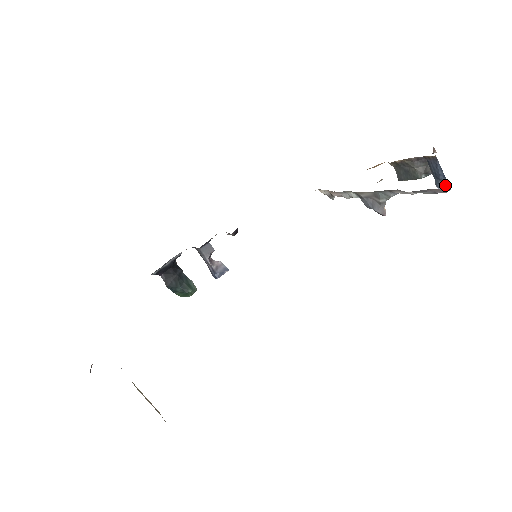
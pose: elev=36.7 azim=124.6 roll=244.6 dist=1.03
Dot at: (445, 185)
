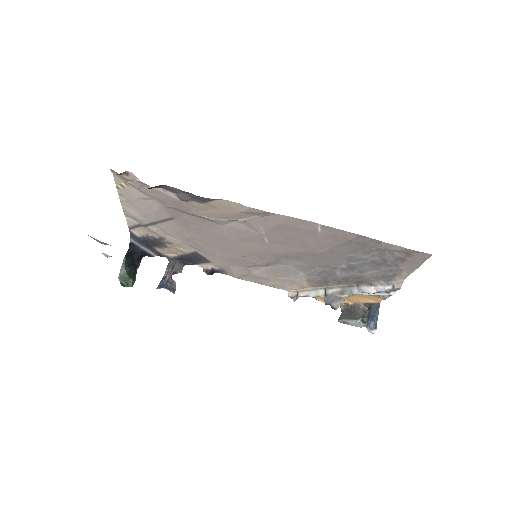
Dot at: (375, 325)
